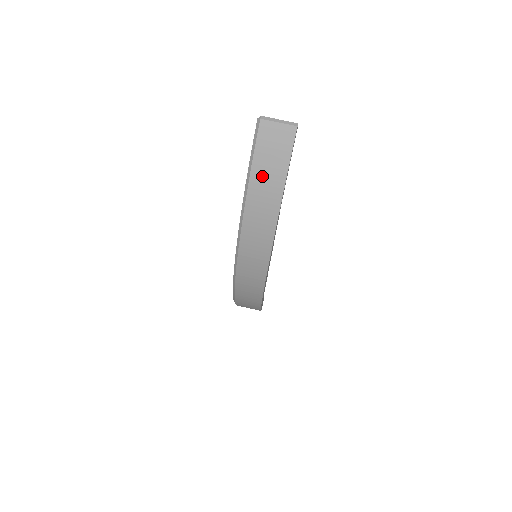
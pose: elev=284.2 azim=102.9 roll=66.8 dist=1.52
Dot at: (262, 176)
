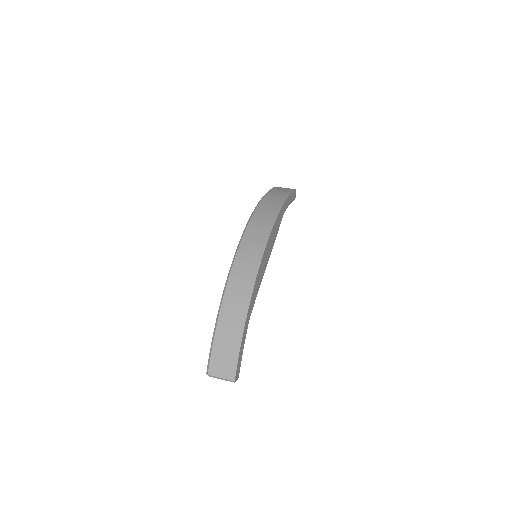
Dot at: (275, 193)
